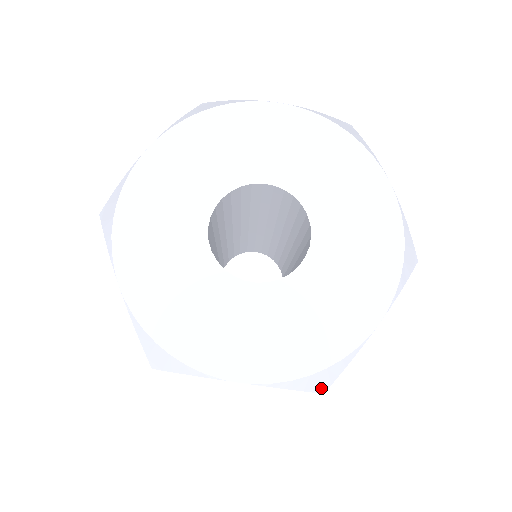
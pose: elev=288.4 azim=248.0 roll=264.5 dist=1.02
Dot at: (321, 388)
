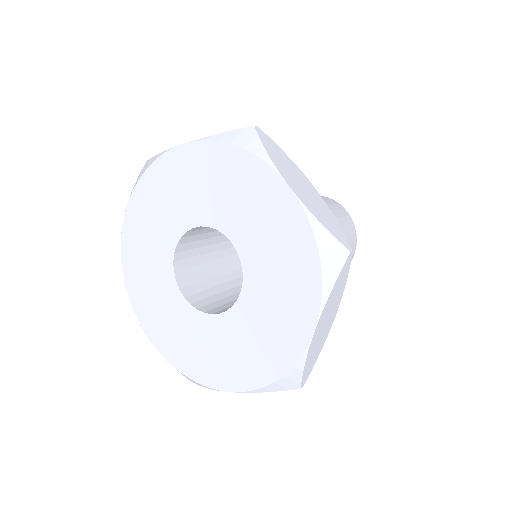
Dot at: (187, 378)
